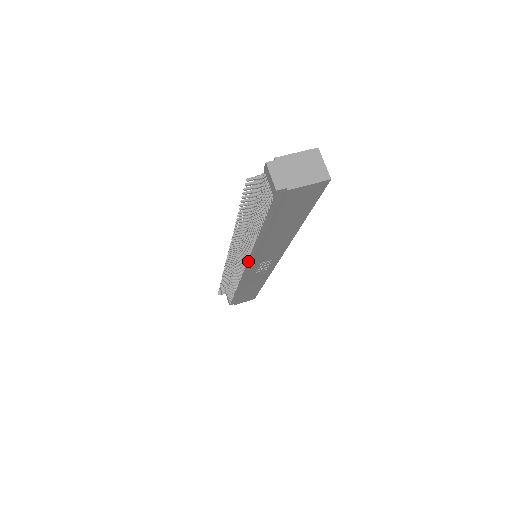
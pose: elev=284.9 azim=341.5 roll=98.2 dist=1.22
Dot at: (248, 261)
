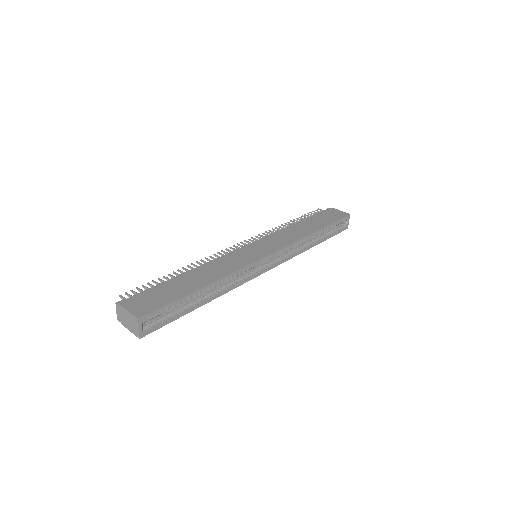
Dot at: occluded
